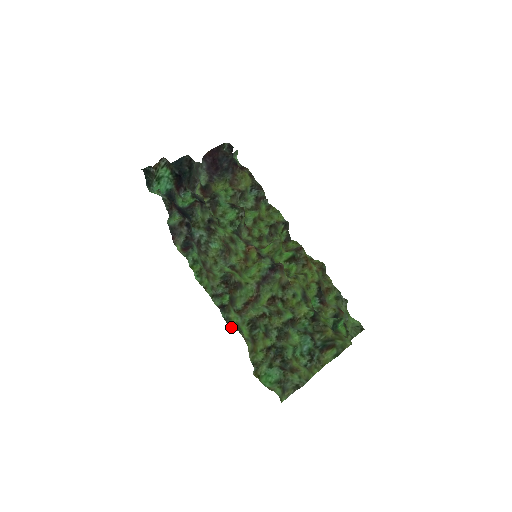
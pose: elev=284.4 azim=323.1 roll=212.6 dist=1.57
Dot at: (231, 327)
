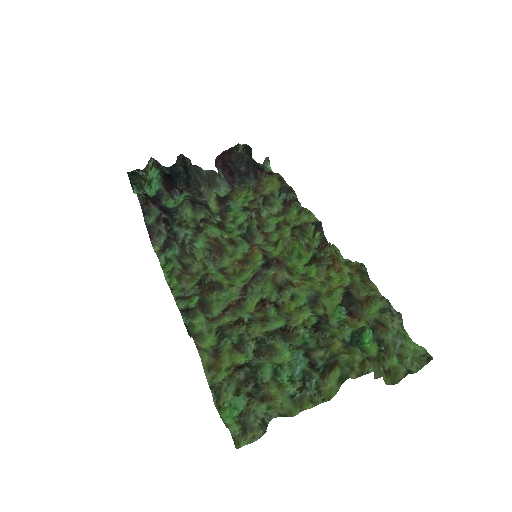
Dot at: (190, 335)
